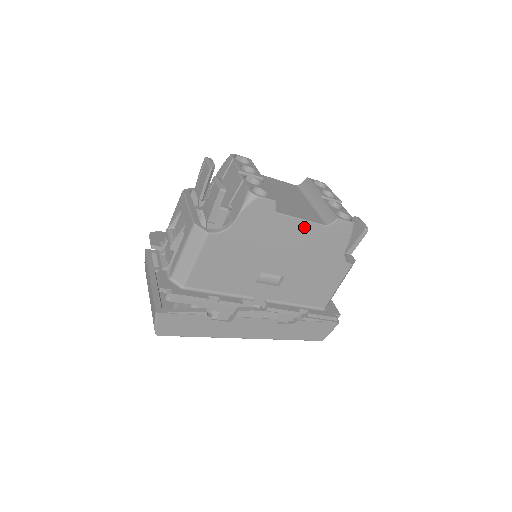
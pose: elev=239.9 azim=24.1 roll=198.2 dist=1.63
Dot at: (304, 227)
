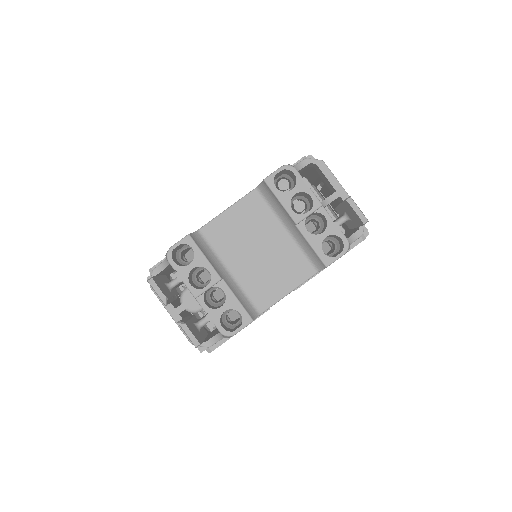
Dot at: occluded
